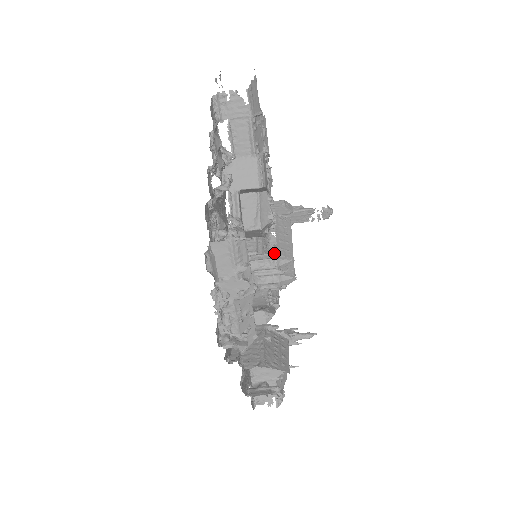
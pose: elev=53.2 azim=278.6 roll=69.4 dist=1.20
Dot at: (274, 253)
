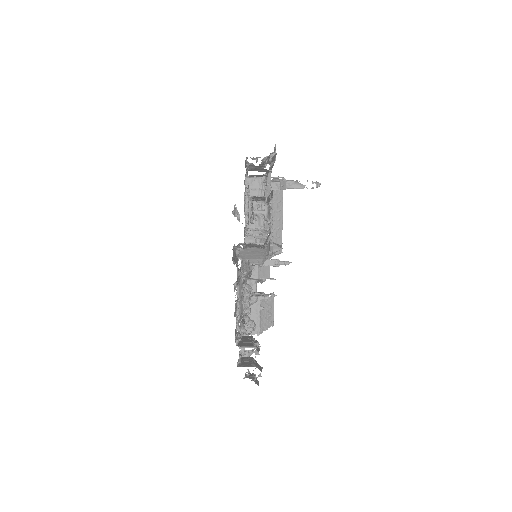
Dot at: occluded
